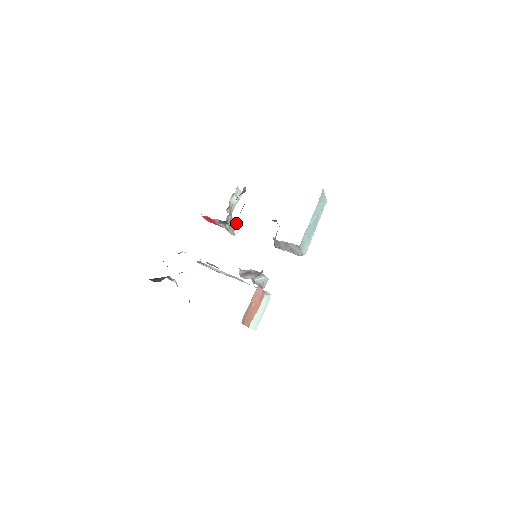
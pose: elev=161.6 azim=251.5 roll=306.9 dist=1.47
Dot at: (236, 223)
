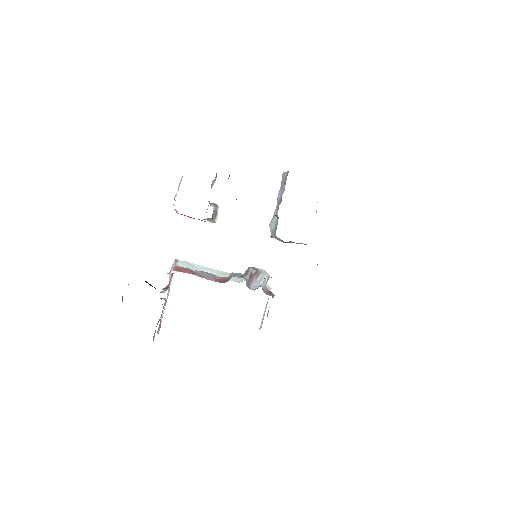
Dot at: (216, 210)
